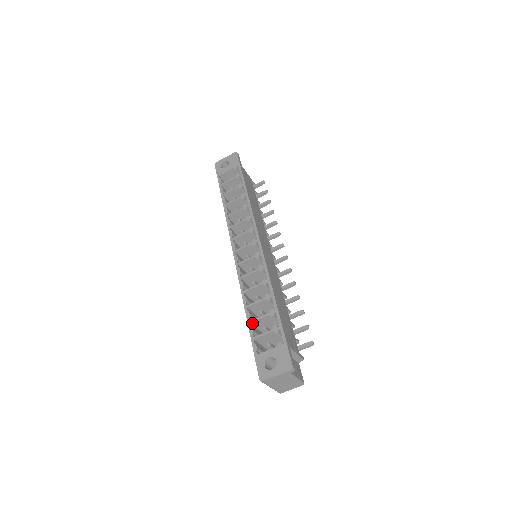
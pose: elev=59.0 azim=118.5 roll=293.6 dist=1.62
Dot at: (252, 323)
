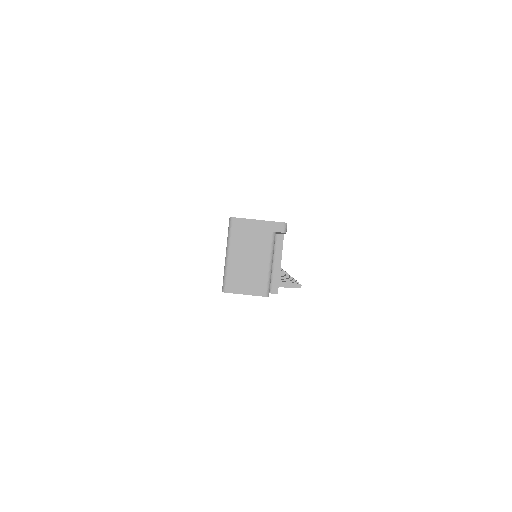
Dot at: occluded
